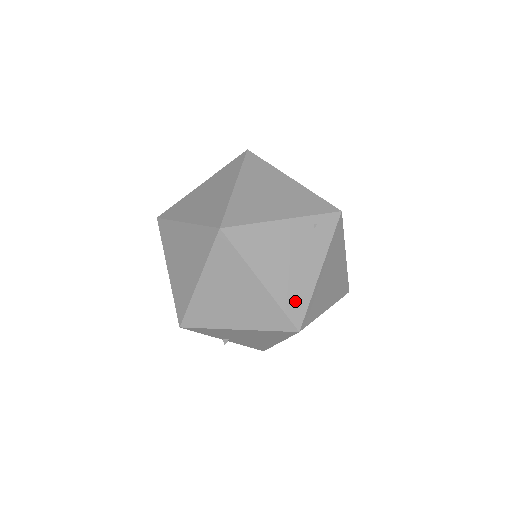
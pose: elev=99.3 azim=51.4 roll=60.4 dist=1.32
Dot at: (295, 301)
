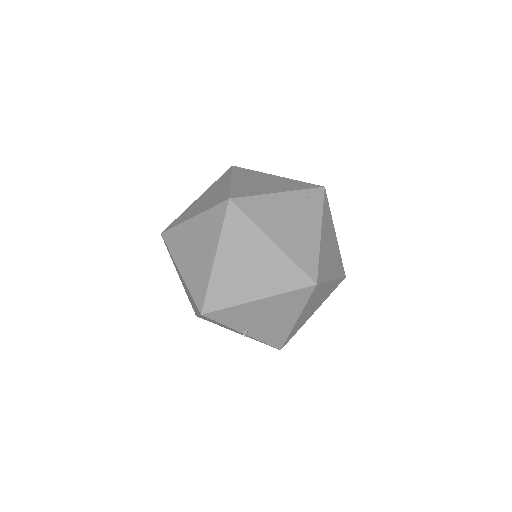
Dot at: (306, 258)
